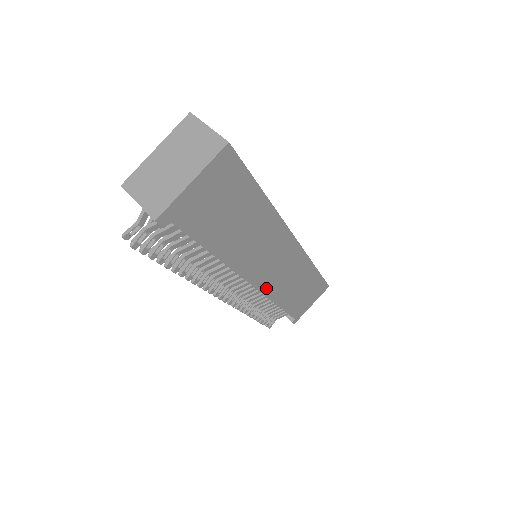
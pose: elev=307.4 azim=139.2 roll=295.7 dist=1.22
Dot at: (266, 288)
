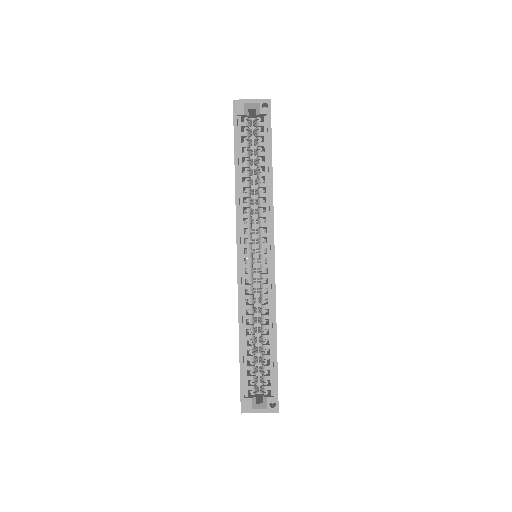
Dot at: occluded
